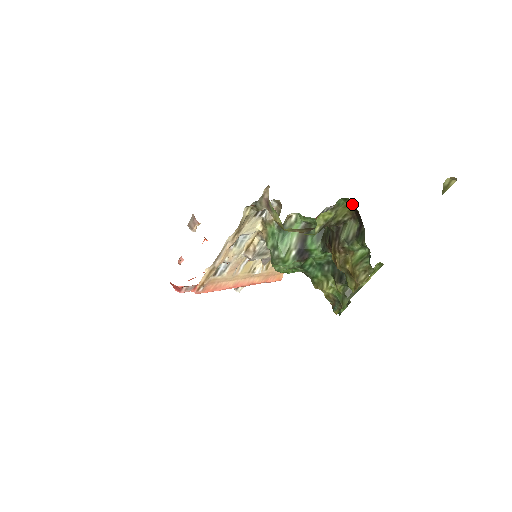
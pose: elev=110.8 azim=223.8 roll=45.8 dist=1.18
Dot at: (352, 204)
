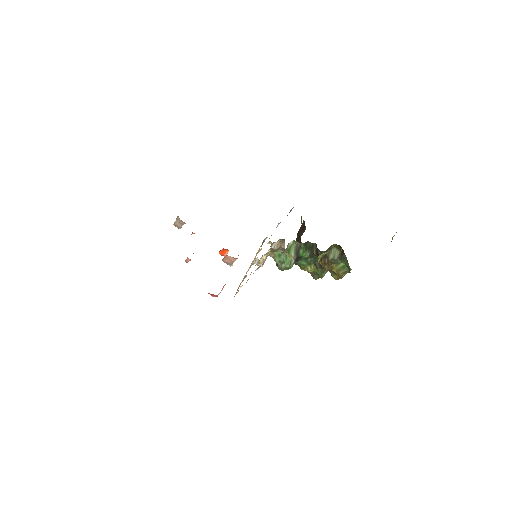
Dot at: (340, 248)
